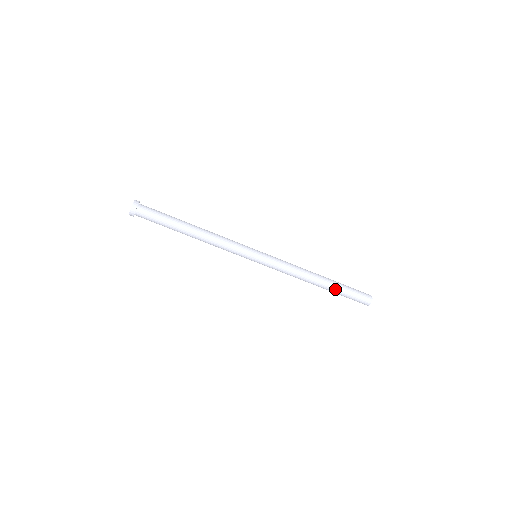
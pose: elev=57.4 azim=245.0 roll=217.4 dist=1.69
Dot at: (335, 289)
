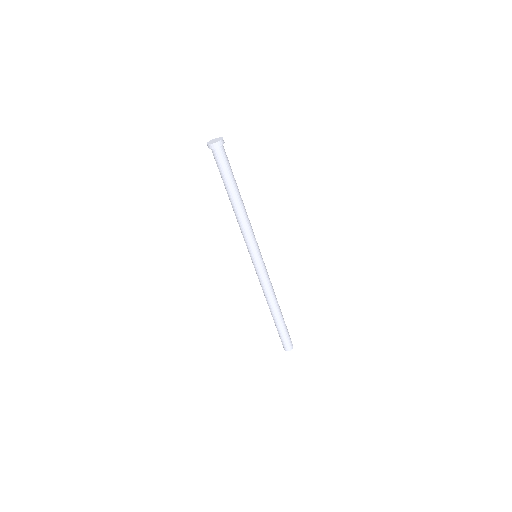
Dot at: (283, 320)
